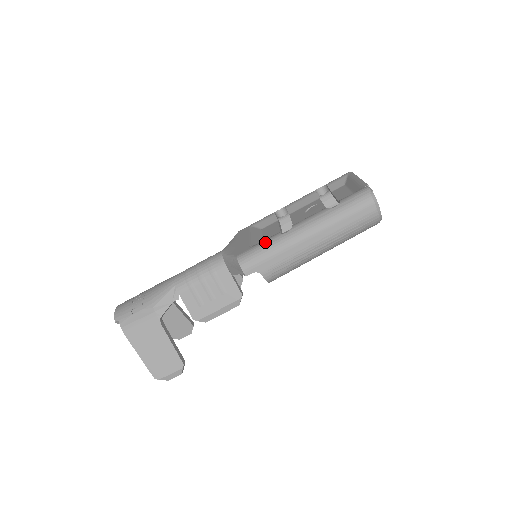
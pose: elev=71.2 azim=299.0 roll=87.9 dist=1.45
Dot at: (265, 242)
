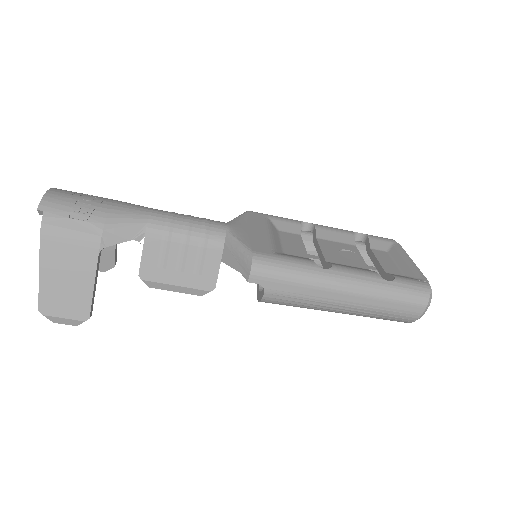
Dot at: (295, 261)
